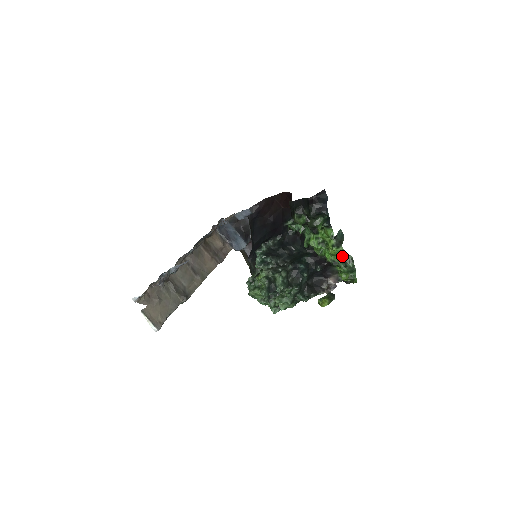
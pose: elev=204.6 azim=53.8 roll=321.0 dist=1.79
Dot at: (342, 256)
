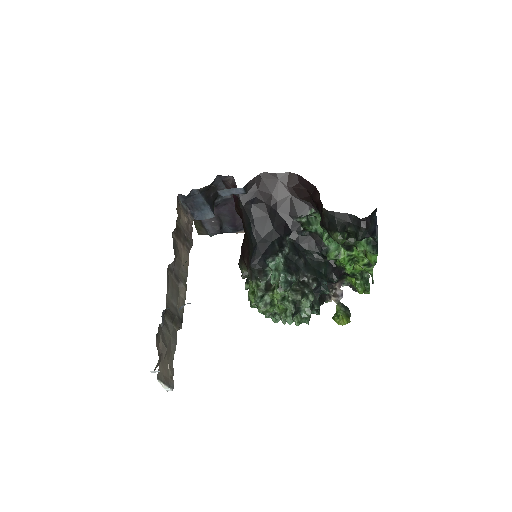
Dot at: occluded
